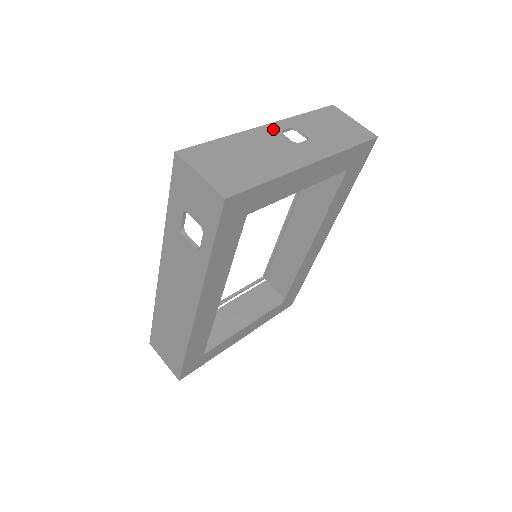
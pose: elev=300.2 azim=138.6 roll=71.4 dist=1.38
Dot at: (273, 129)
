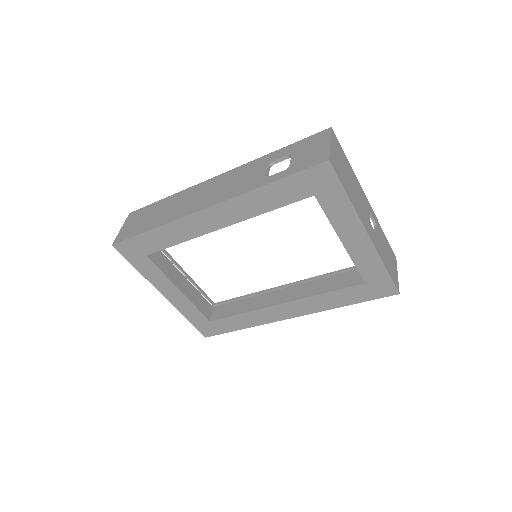
Dot at: (368, 205)
